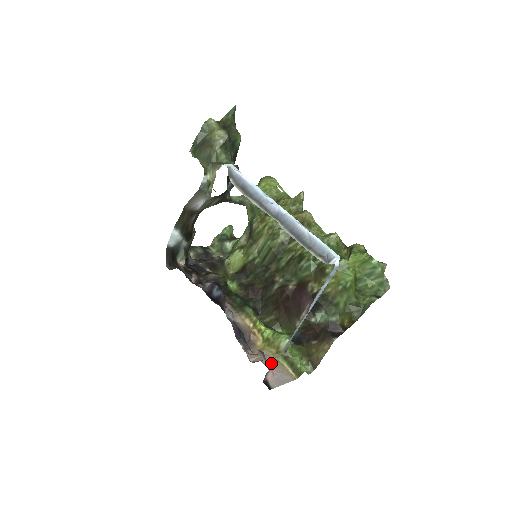
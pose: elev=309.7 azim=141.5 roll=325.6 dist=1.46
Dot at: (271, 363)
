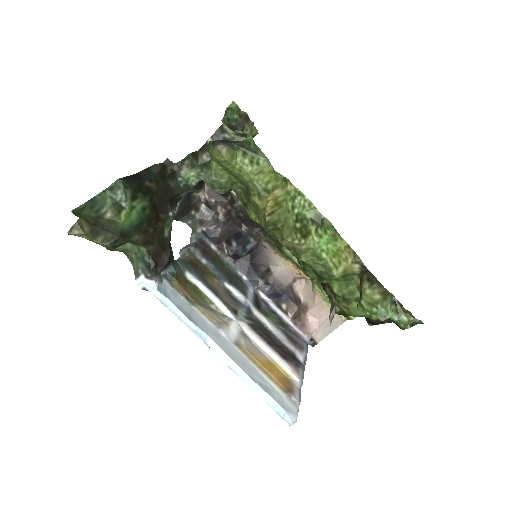
Dot at: (318, 311)
